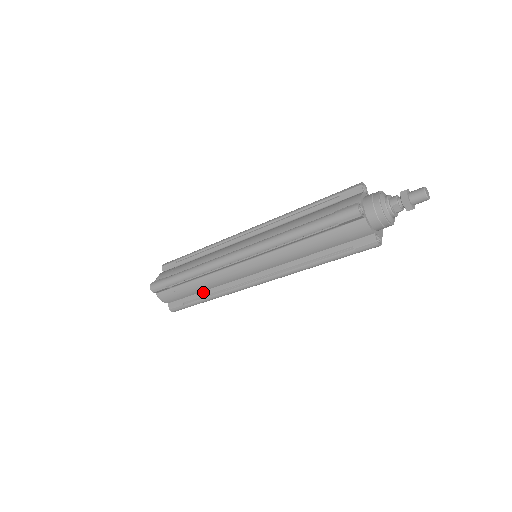
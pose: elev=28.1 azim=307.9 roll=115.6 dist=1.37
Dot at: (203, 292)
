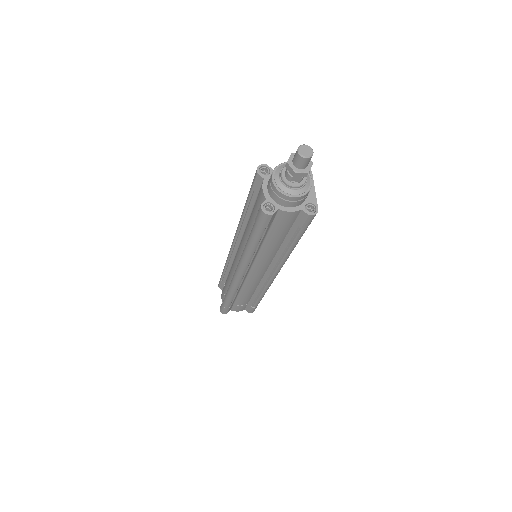
Dot at: (253, 296)
